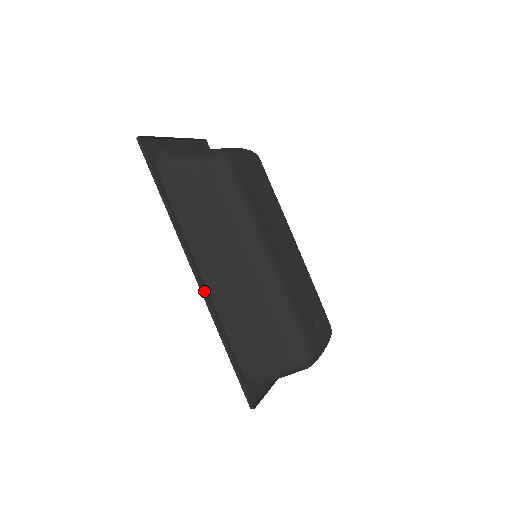
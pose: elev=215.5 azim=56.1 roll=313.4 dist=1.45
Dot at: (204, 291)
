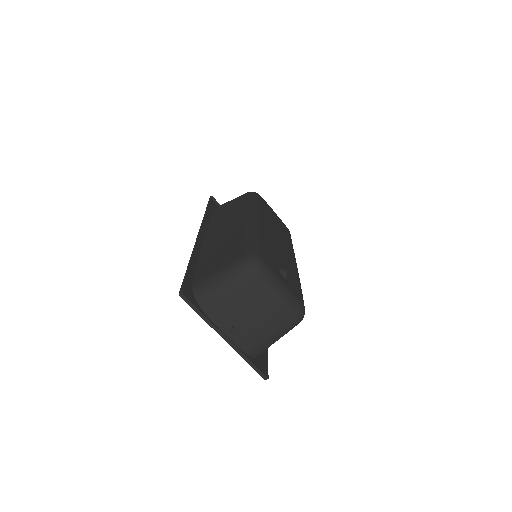
Dot at: (198, 238)
